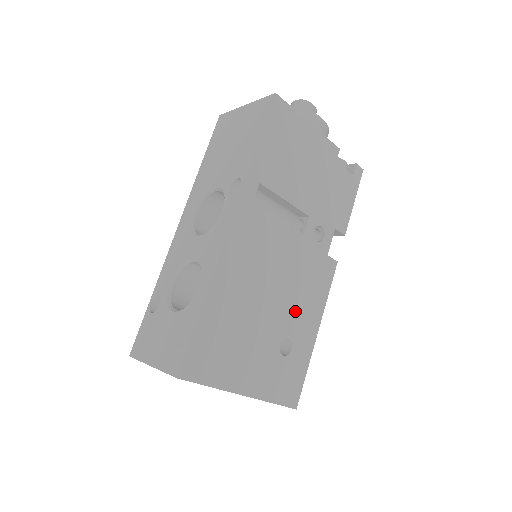
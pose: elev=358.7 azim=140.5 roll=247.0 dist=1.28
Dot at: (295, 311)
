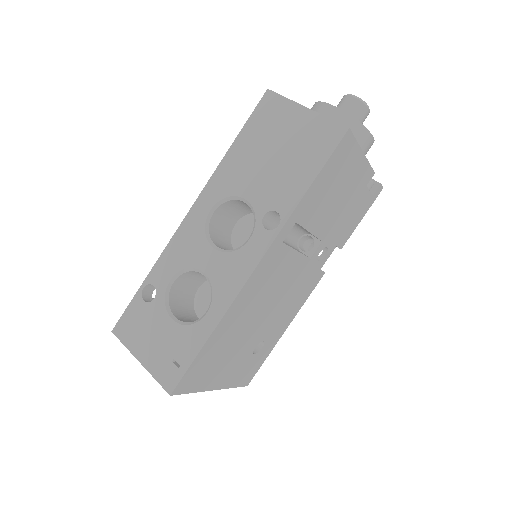
Dot at: (277, 320)
